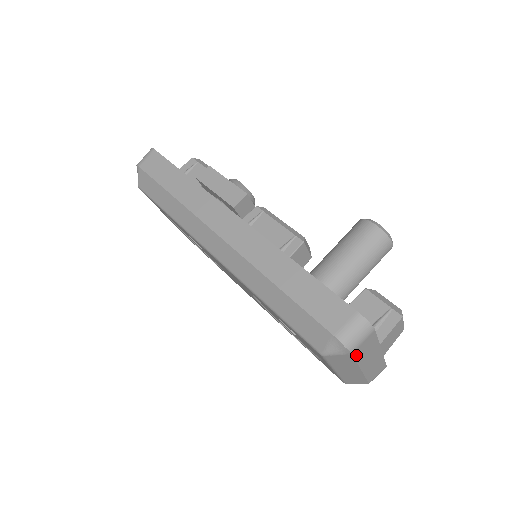
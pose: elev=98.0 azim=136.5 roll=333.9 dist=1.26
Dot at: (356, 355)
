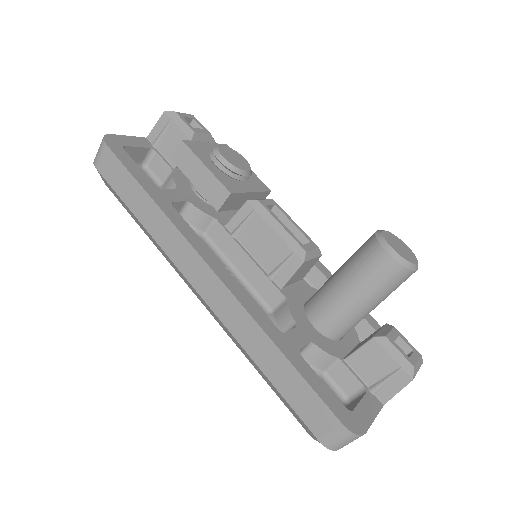
Dot at: occluded
